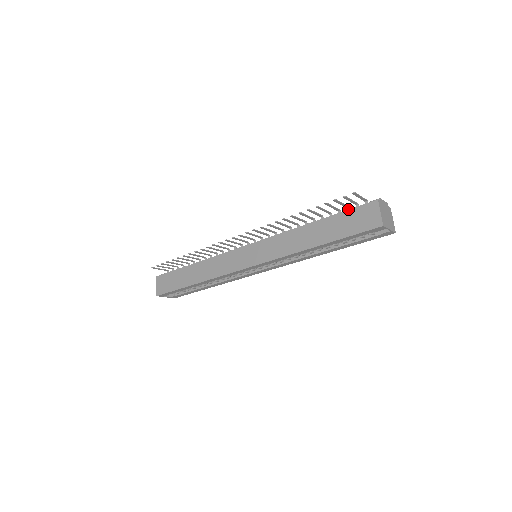
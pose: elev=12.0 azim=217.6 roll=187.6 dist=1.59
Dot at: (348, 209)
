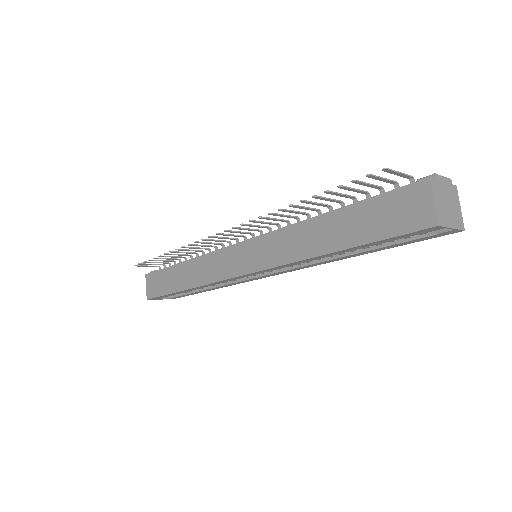
Dot at: (381, 191)
